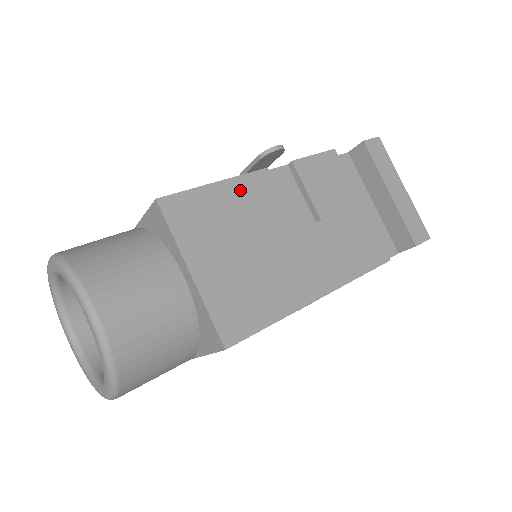
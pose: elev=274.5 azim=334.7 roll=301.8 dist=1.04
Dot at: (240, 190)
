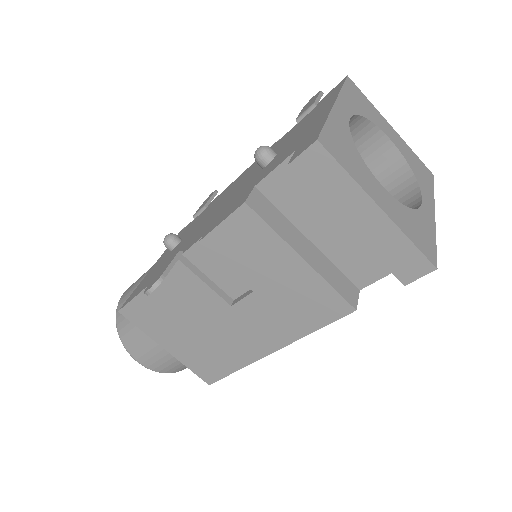
Dot at: (166, 288)
